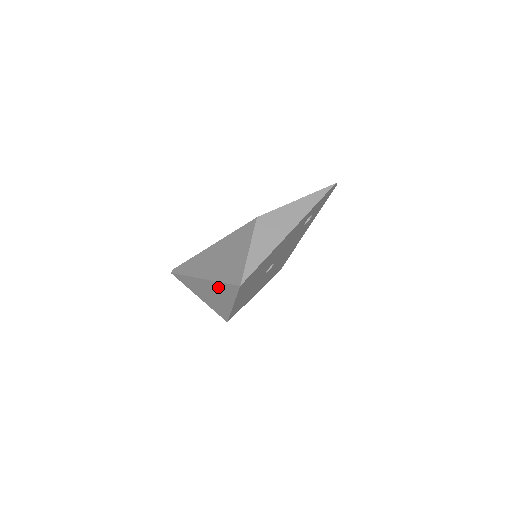
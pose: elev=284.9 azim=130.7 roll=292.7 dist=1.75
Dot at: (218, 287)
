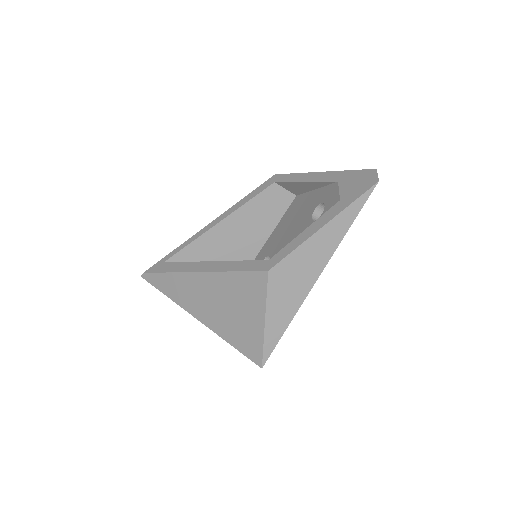
Dot at: occluded
